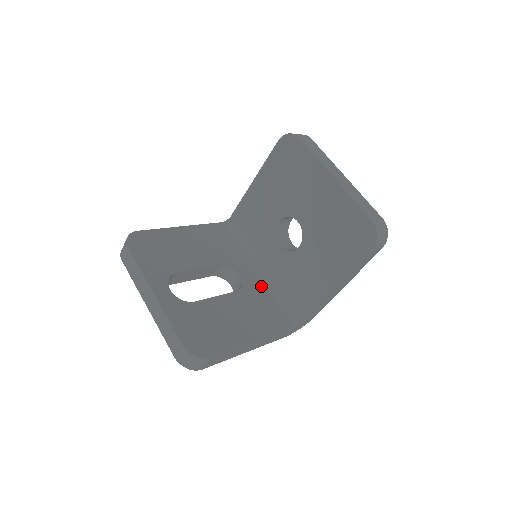
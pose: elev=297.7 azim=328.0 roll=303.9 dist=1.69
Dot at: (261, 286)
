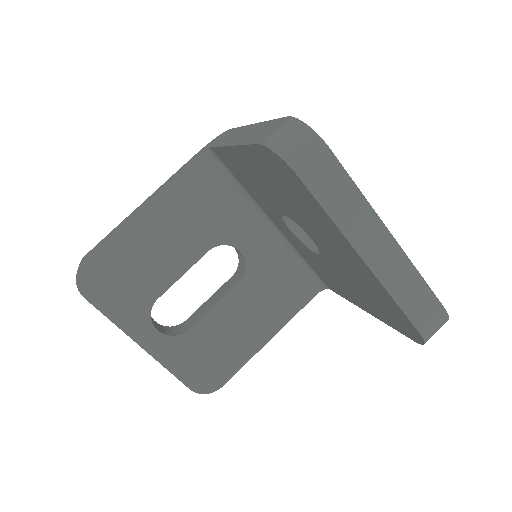
Dot at: (272, 253)
